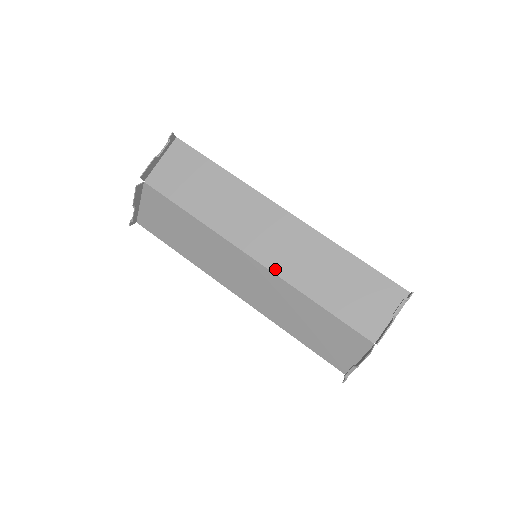
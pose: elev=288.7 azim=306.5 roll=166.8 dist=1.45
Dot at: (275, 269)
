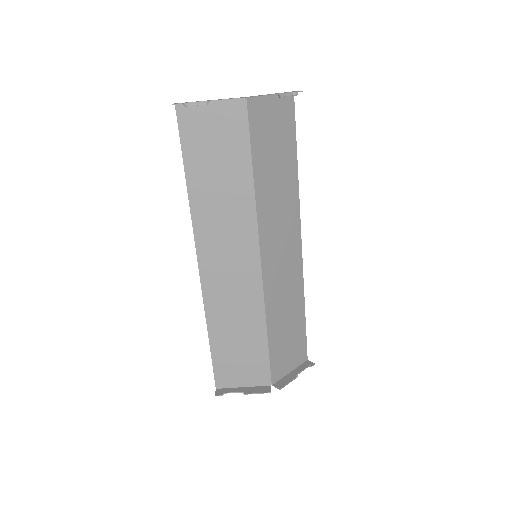
Dot at: (266, 283)
